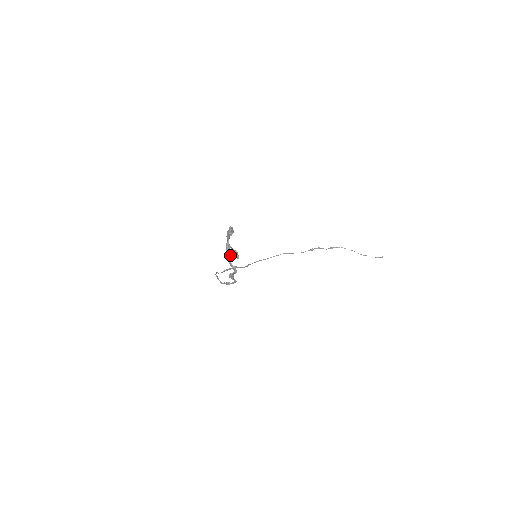
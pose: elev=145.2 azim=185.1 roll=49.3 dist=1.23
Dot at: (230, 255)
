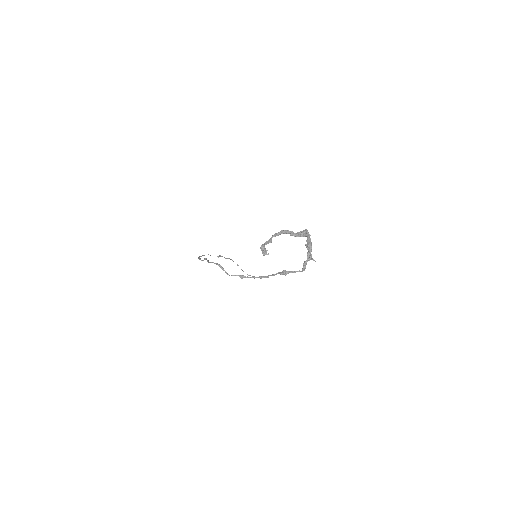
Dot at: (311, 256)
